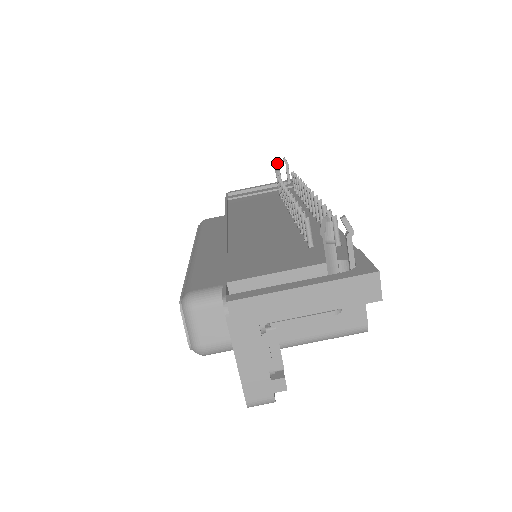
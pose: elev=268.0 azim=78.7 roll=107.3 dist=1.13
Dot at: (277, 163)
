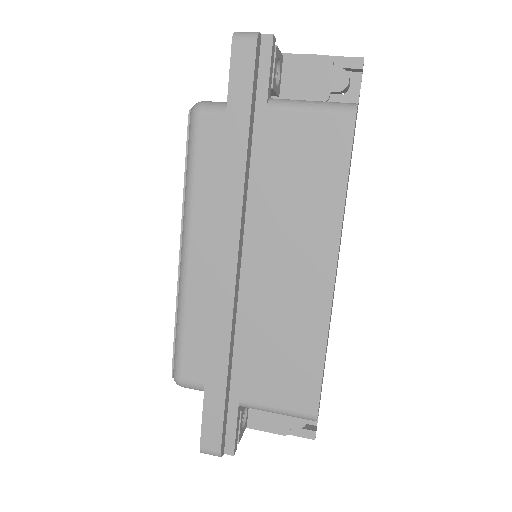
Dot at: occluded
